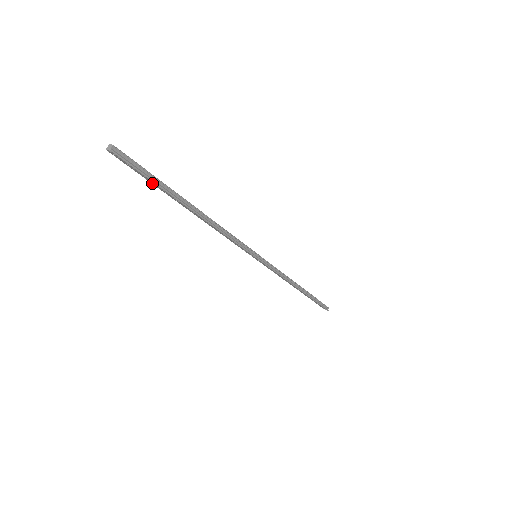
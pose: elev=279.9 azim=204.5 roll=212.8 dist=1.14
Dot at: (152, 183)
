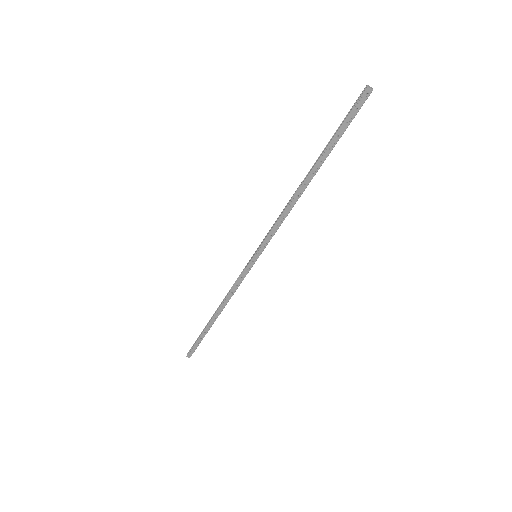
Dot at: (336, 135)
